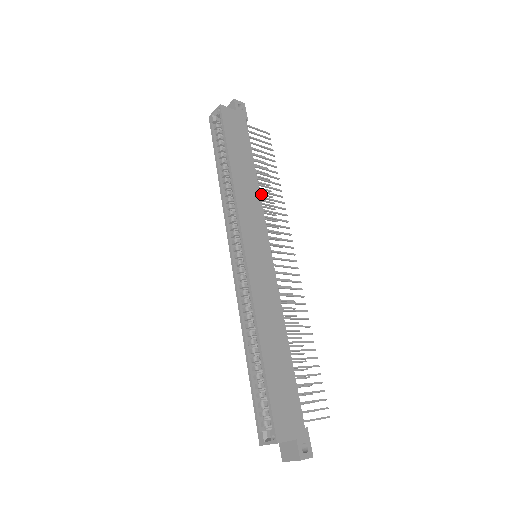
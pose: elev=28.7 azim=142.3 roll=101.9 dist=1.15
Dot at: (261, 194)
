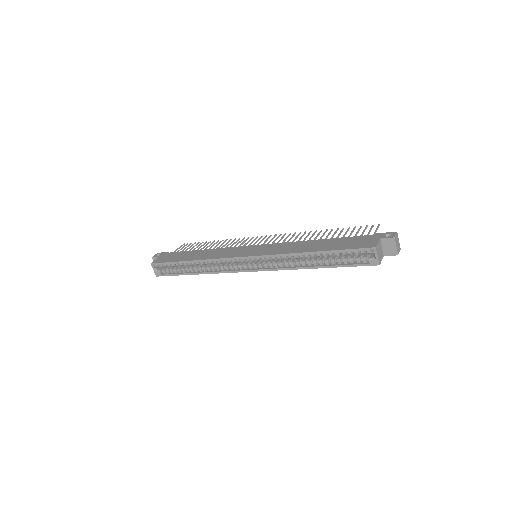
Dot at: occluded
